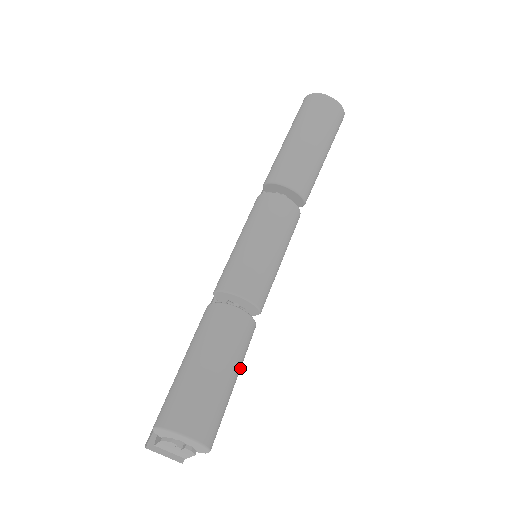
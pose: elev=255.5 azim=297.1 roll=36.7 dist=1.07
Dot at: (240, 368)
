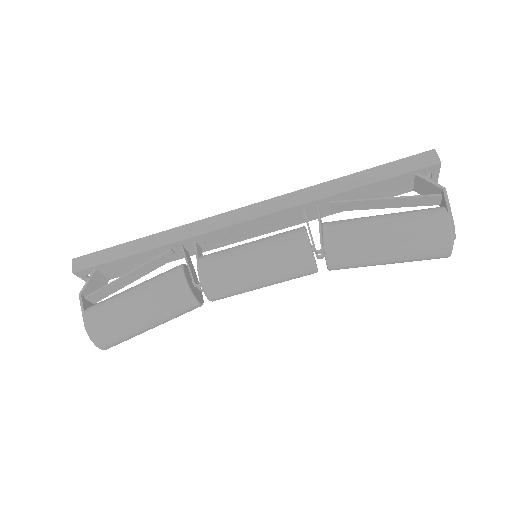
Dot at: occluded
